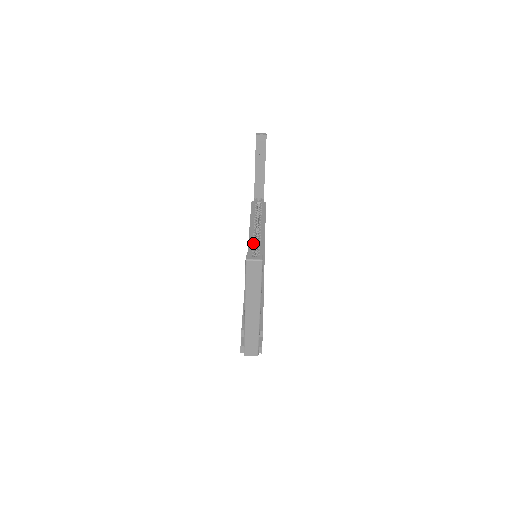
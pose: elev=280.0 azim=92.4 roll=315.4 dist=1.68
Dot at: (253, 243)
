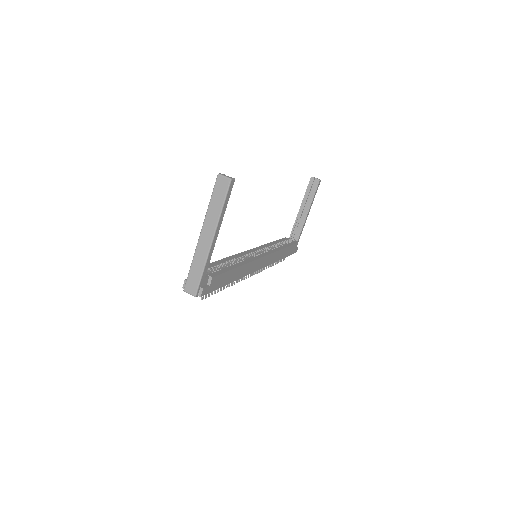
Dot at: (261, 249)
